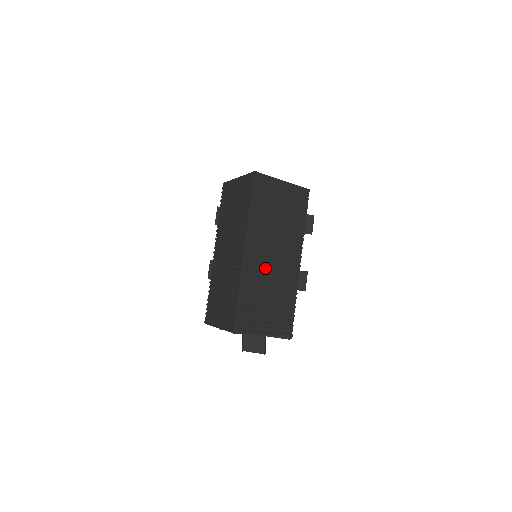
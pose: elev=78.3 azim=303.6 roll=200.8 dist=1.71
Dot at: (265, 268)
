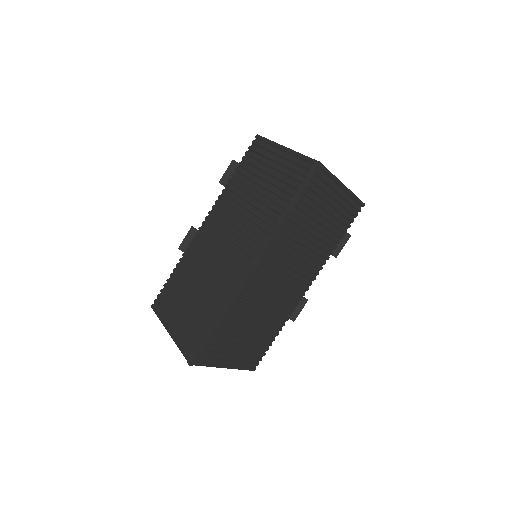
Dot at: (265, 291)
